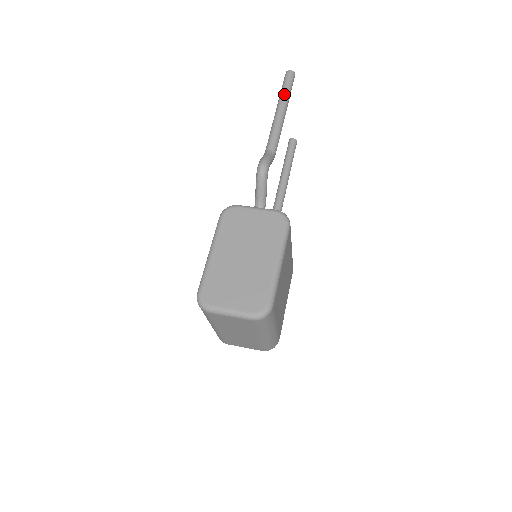
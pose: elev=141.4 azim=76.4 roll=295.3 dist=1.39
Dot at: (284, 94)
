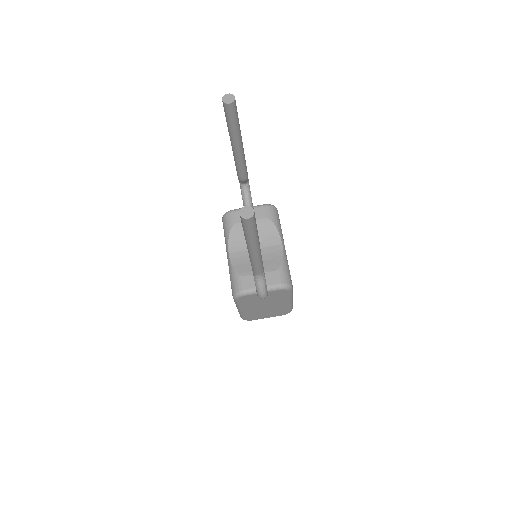
Dot at: (252, 241)
